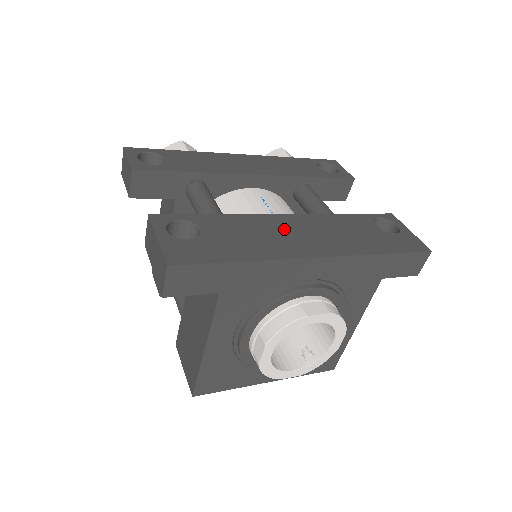
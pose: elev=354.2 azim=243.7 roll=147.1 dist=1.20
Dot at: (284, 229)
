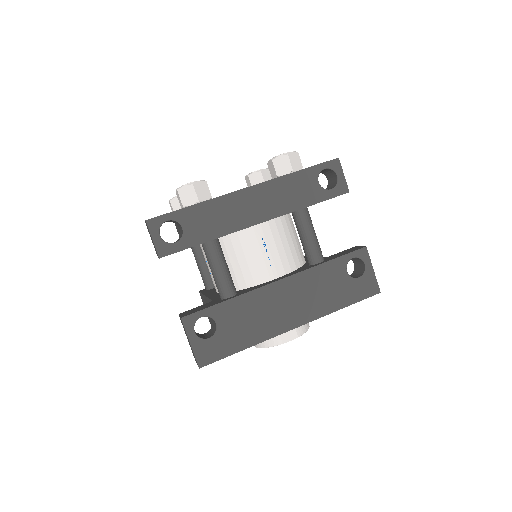
Dot at: (274, 303)
